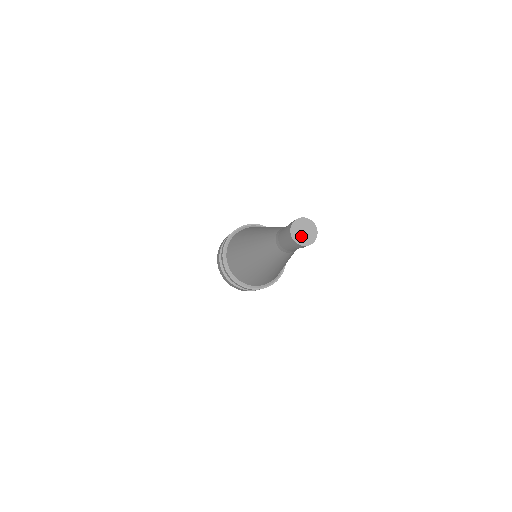
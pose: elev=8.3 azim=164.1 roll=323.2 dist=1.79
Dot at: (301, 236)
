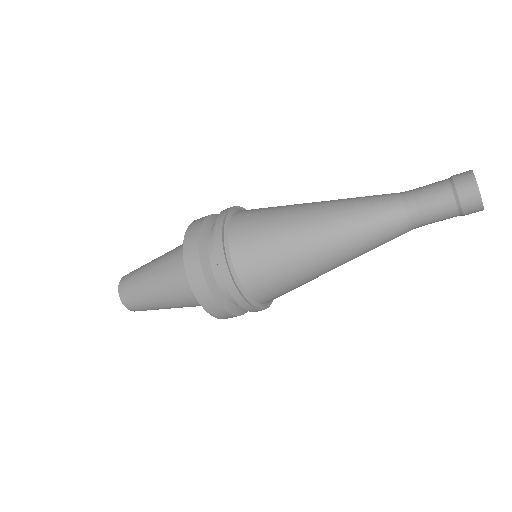
Dot at: occluded
